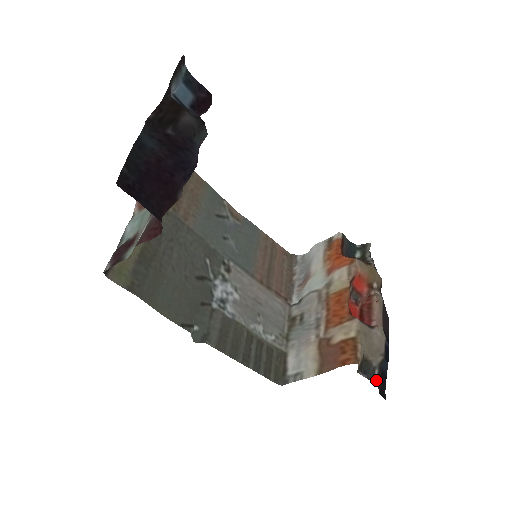
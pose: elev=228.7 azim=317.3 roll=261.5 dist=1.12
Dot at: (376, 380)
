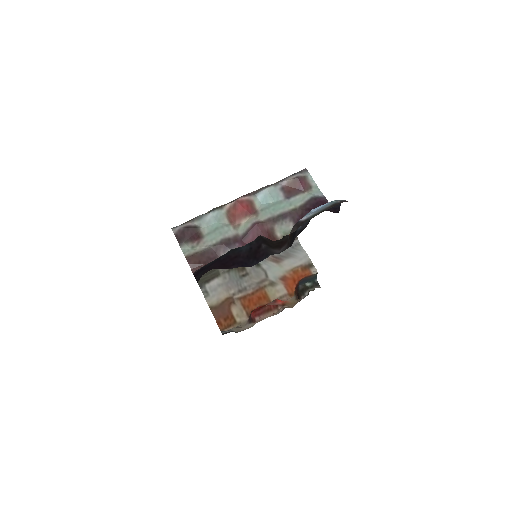
Dot at: (223, 333)
